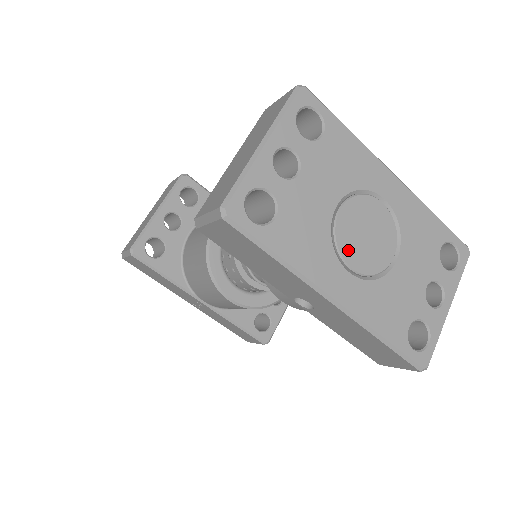
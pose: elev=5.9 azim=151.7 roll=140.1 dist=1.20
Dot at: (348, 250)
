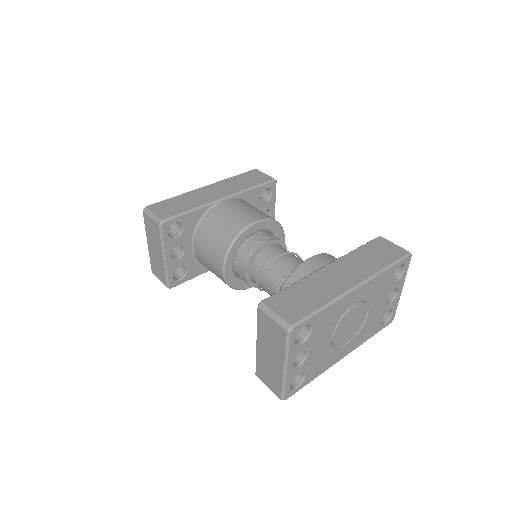
Dot at: (343, 341)
